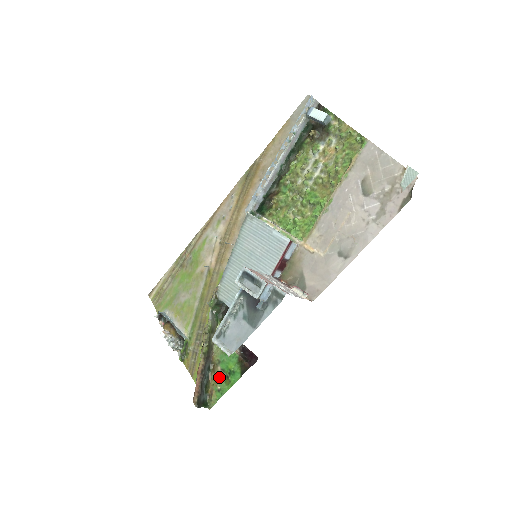
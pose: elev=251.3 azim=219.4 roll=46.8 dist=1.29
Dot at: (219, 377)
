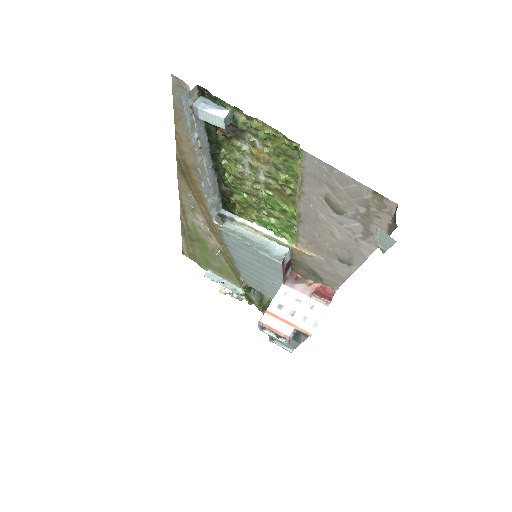
Dot at: occluded
